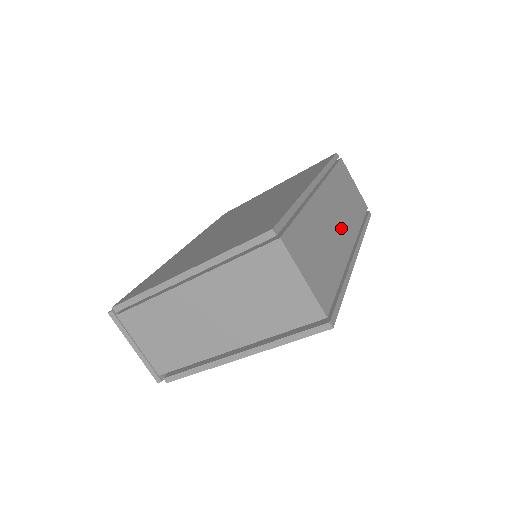
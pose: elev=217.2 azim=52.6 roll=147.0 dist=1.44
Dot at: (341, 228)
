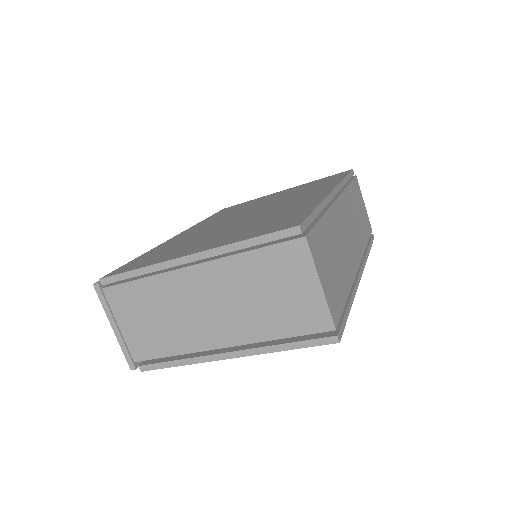
Dot at: (352, 243)
